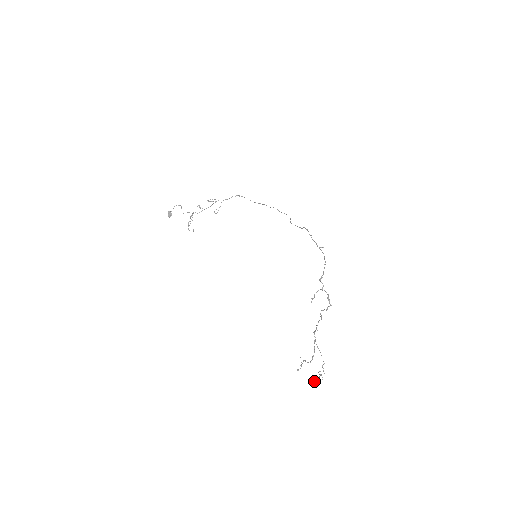
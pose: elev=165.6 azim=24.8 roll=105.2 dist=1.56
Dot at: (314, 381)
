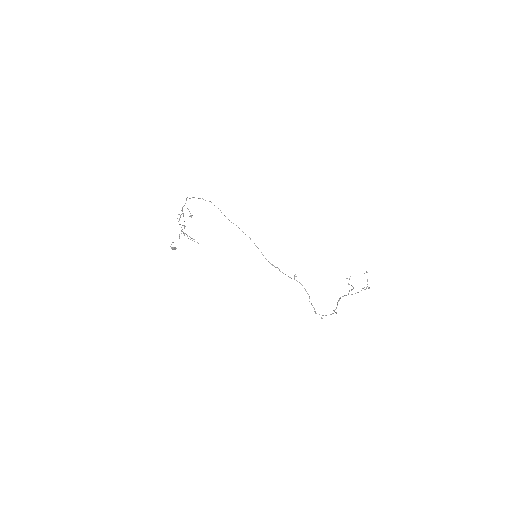
Dot at: occluded
